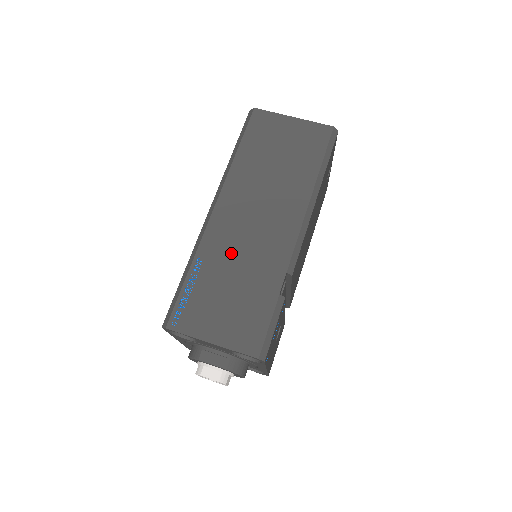
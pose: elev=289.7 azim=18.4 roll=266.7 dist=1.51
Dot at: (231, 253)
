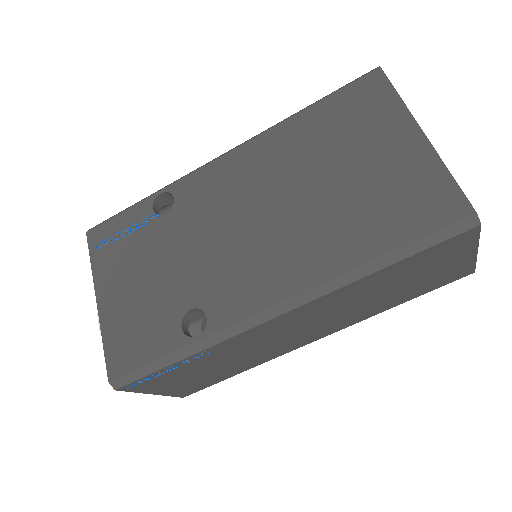
Dot at: (244, 349)
